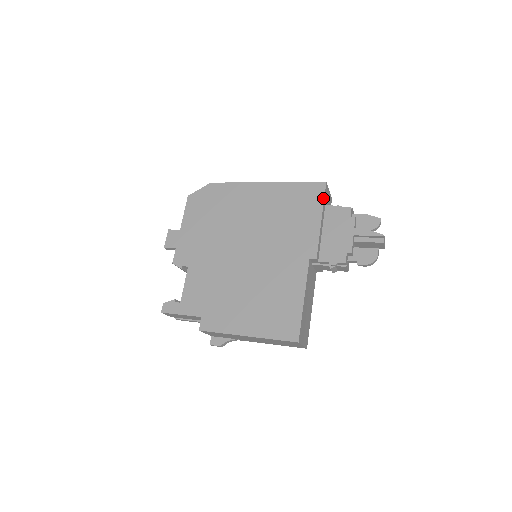
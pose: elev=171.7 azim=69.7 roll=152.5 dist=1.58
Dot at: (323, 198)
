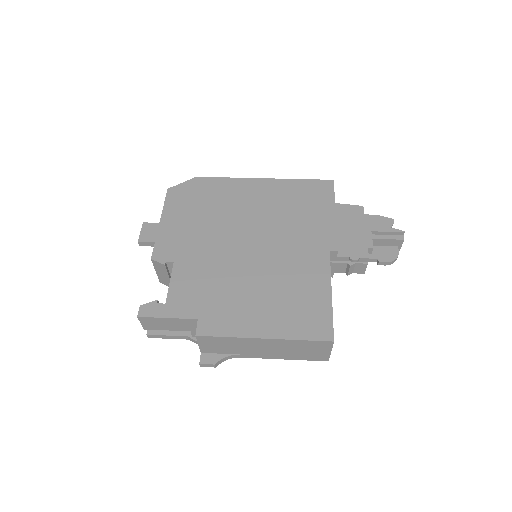
Dot at: (333, 194)
